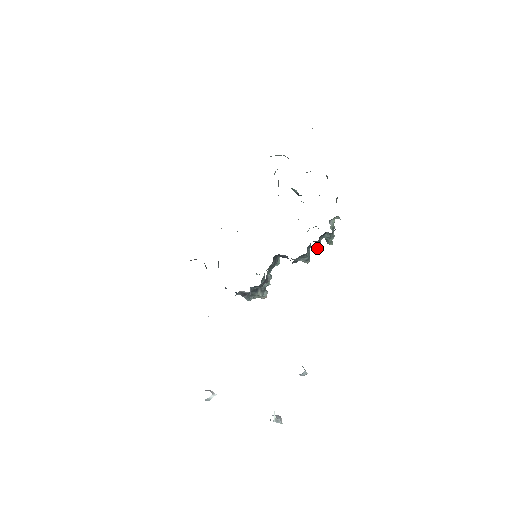
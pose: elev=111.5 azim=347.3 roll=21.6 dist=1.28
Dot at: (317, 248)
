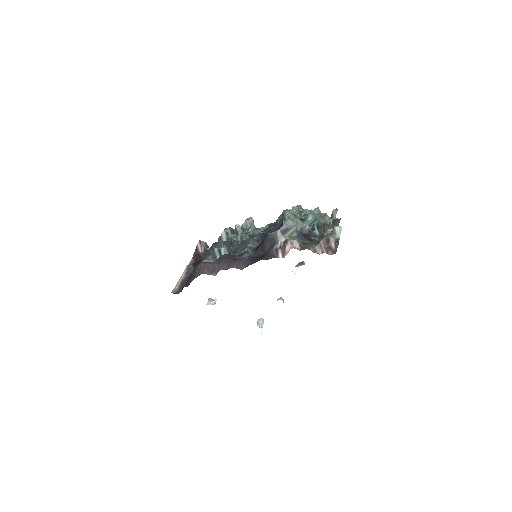
Dot at: occluded
